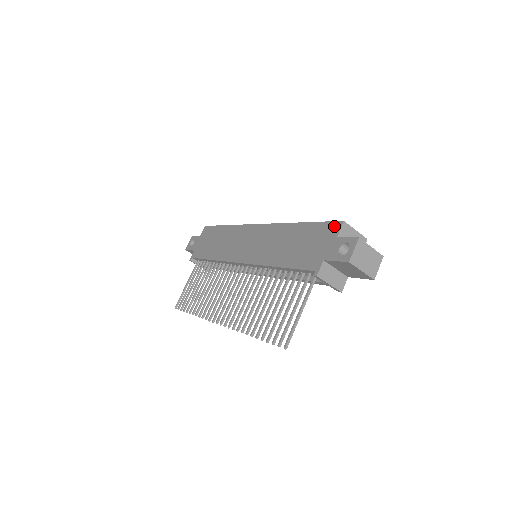
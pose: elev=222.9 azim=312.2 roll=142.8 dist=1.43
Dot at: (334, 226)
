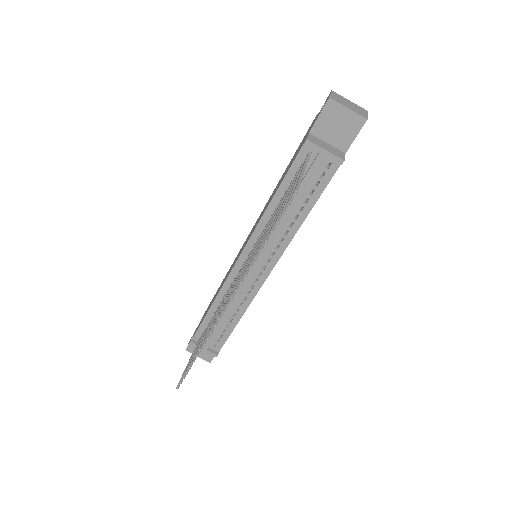
Dot at: occluded
